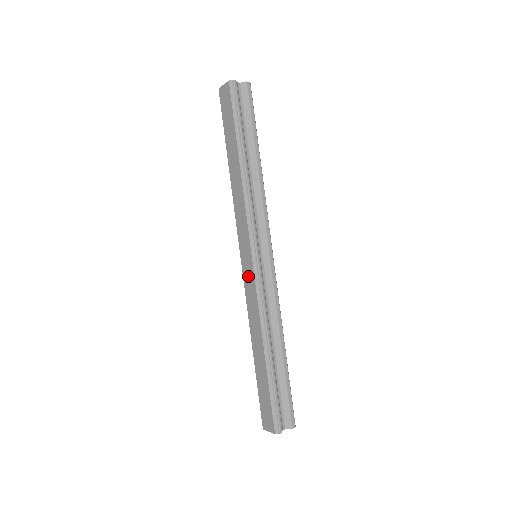
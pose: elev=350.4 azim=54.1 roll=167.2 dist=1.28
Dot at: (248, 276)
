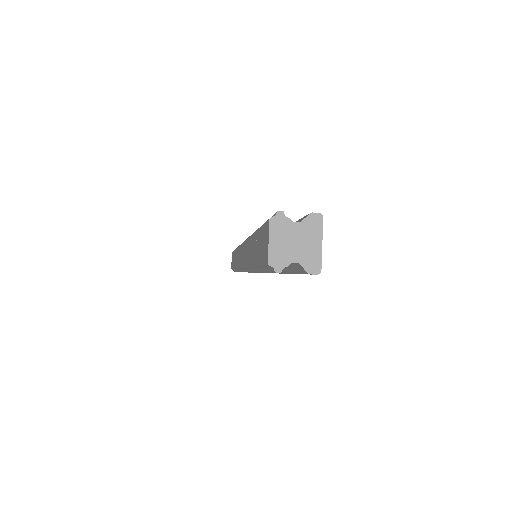
Dot at: (243, 255)
